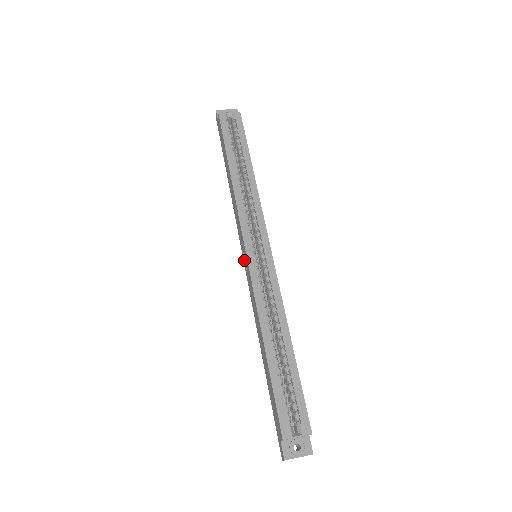
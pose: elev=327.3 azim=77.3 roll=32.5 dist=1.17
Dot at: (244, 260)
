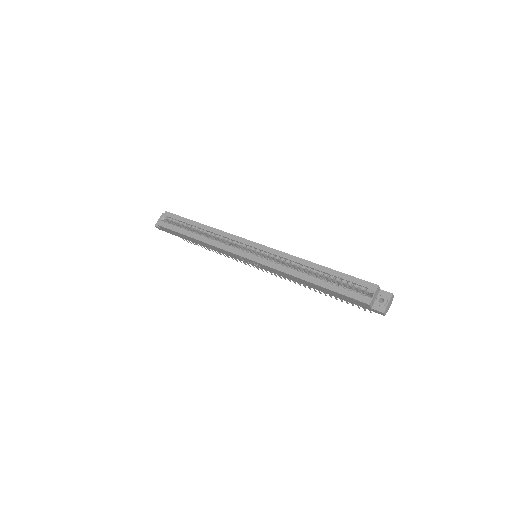
Dot at: (253, 265)
